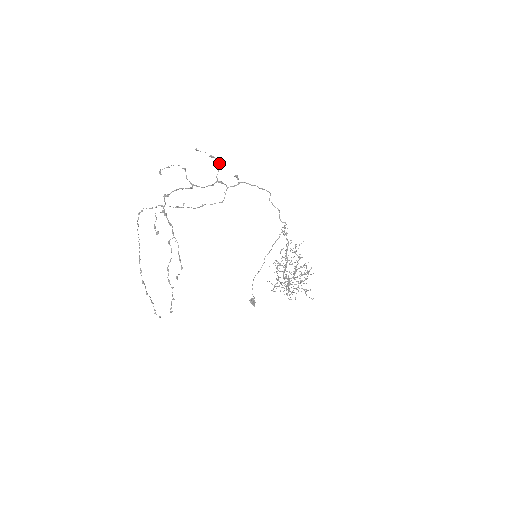
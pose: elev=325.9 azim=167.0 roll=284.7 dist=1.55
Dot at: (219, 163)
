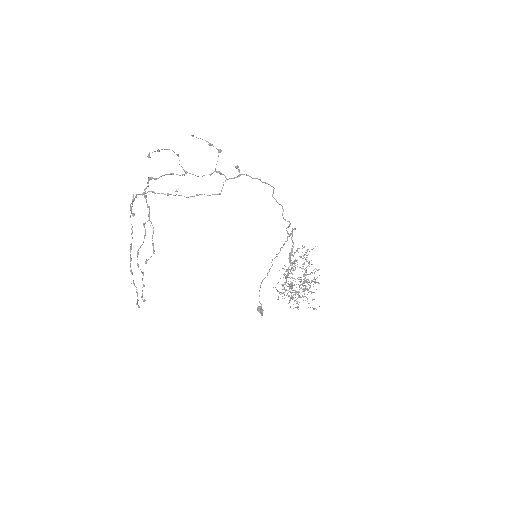
Dot at: (219, 152)
